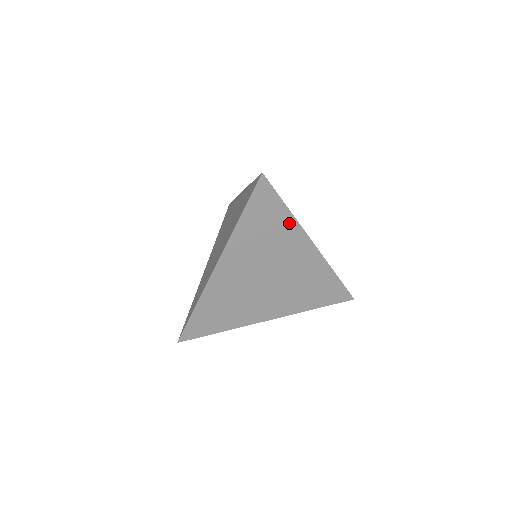
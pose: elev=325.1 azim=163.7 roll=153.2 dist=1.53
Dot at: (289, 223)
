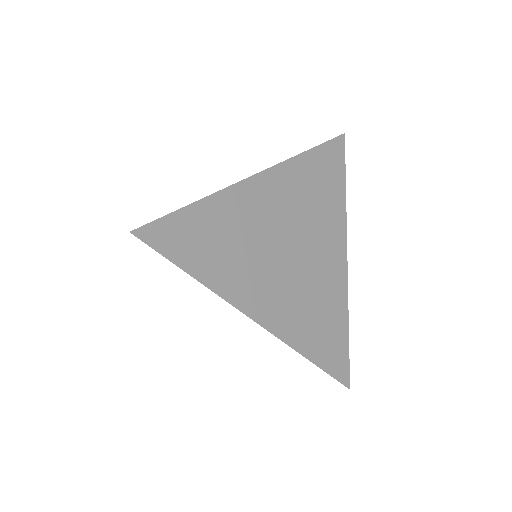
Dot at: (339, 205)
